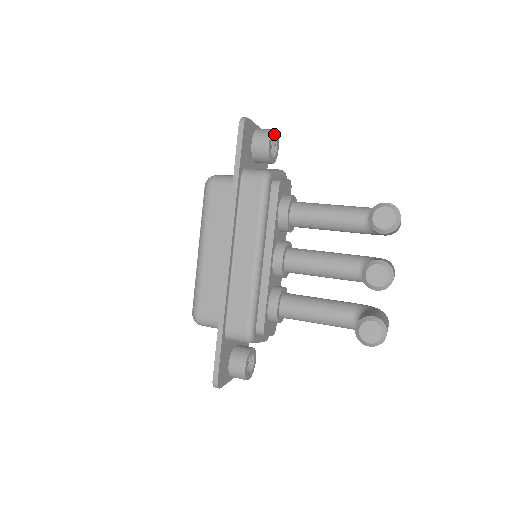
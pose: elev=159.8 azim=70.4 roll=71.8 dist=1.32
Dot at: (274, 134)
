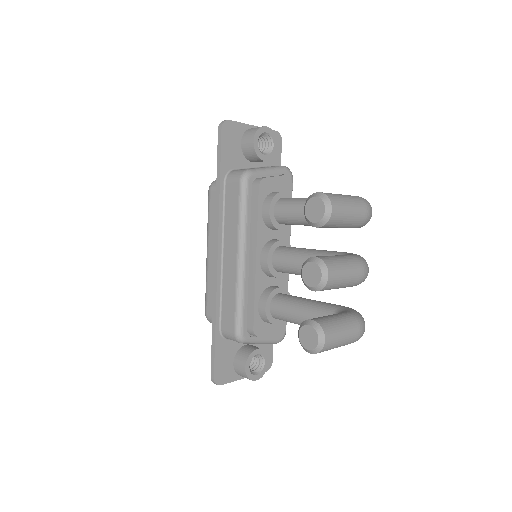
Dot at: (264, 131)
